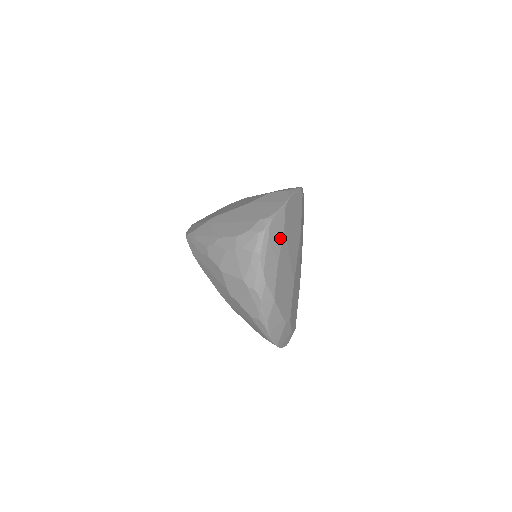
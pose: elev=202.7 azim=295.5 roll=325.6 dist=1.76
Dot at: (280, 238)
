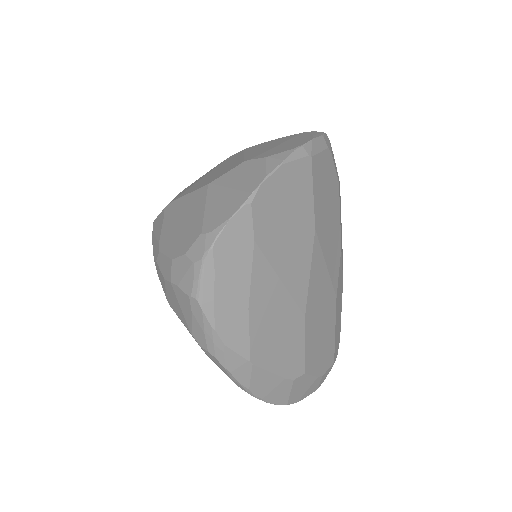
Dot at: (246, 264)
